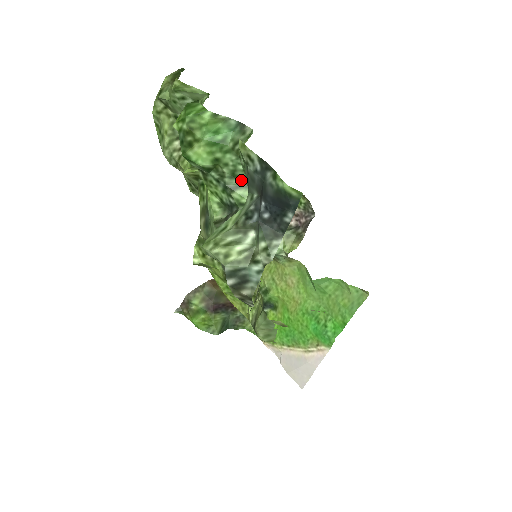
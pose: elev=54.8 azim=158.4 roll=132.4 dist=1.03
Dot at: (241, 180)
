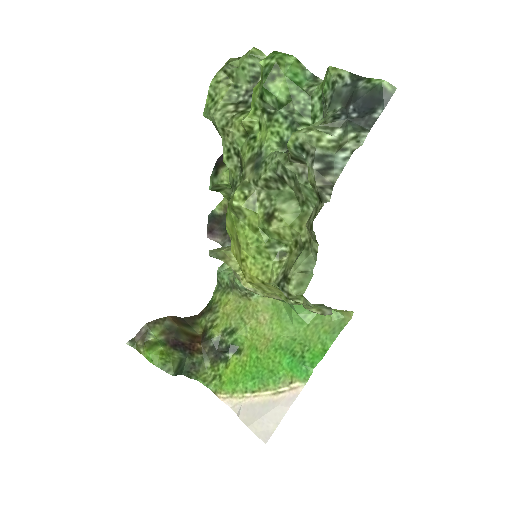
Dot at: (307, 119)
